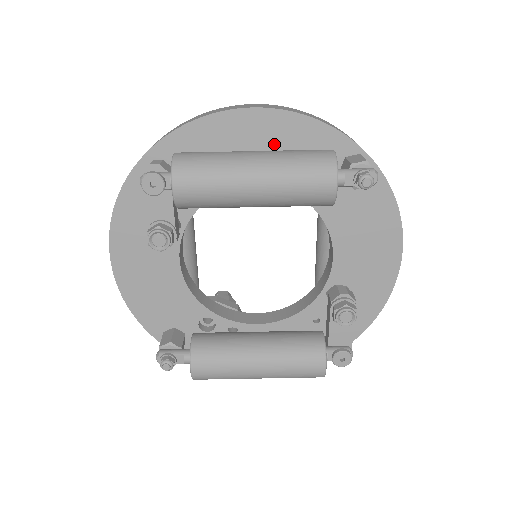
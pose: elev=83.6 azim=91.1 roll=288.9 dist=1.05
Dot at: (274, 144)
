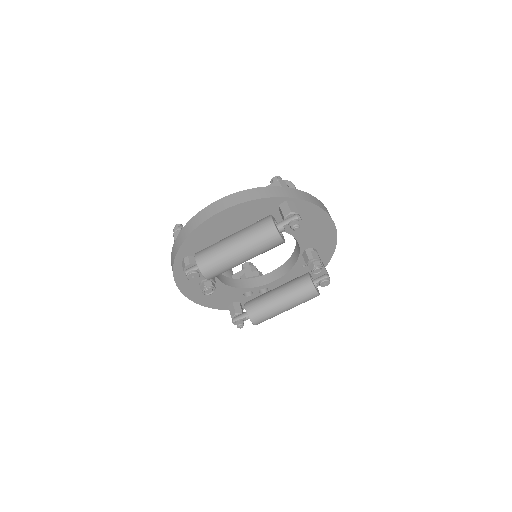
Dot at: (238, 219)
